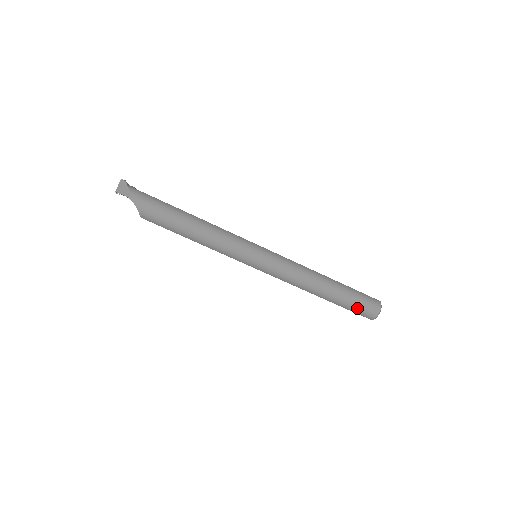
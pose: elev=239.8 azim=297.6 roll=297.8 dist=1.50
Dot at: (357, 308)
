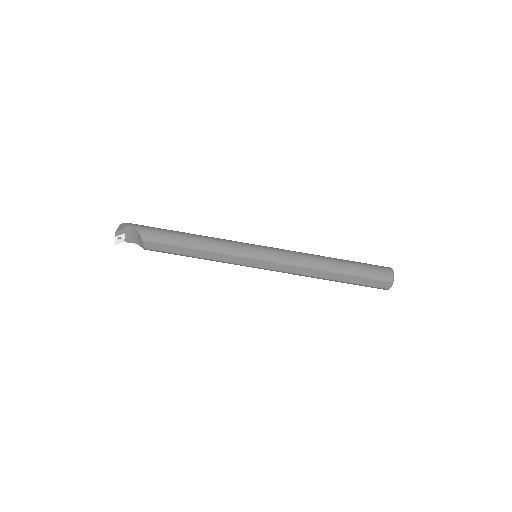
Dot at: (370, 271)
